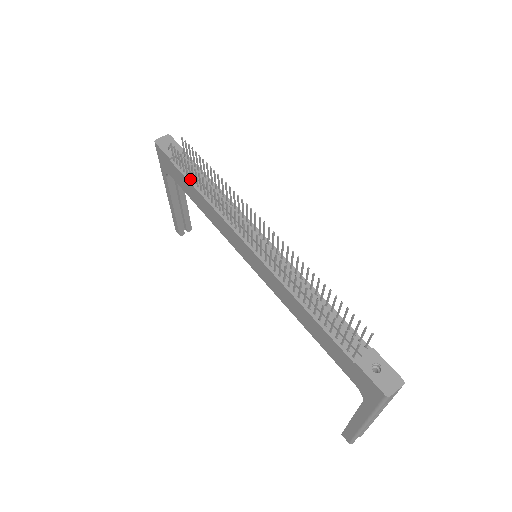
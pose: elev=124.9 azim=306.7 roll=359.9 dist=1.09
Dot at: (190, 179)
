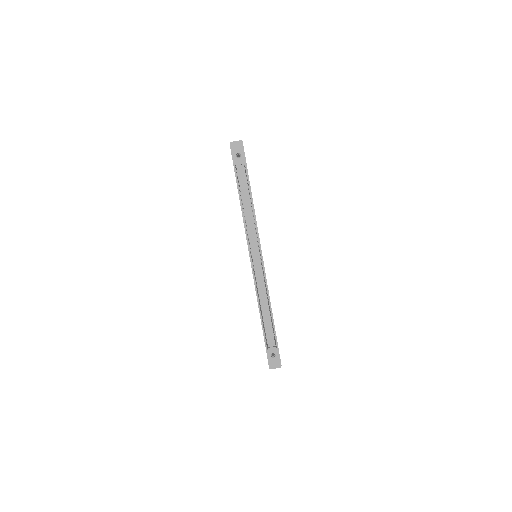
Dot at: (239, 191)
